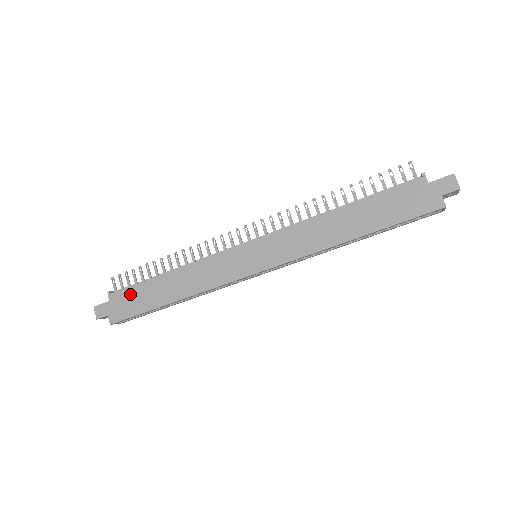
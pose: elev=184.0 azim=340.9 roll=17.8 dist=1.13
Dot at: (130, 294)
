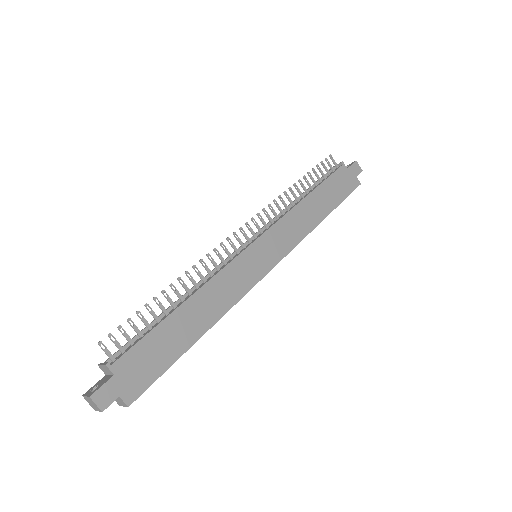
Dot at: (143, 351)
